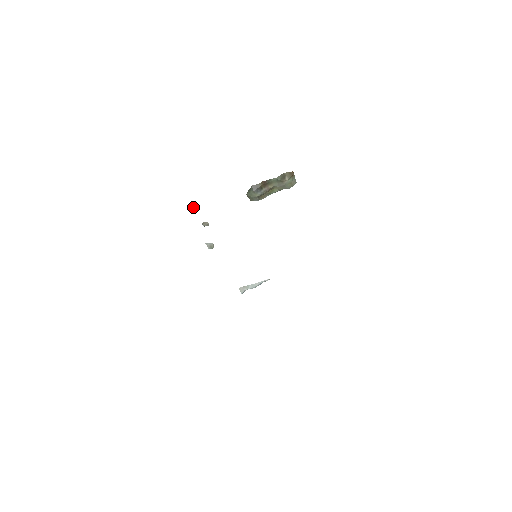
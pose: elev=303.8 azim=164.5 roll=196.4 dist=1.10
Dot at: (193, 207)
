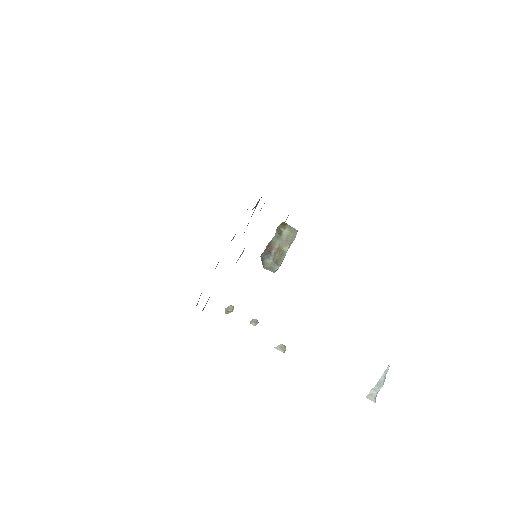
Dot at: (227, 308)
